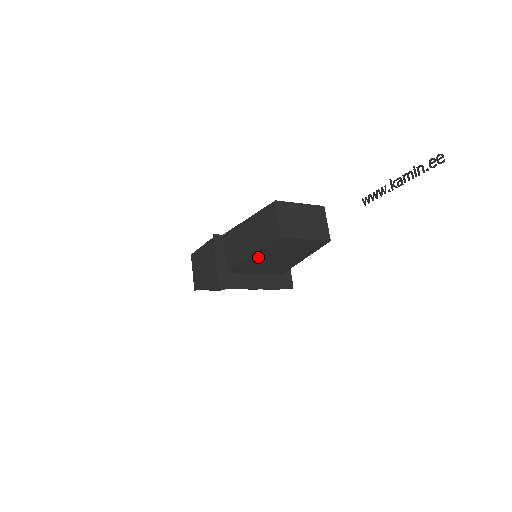
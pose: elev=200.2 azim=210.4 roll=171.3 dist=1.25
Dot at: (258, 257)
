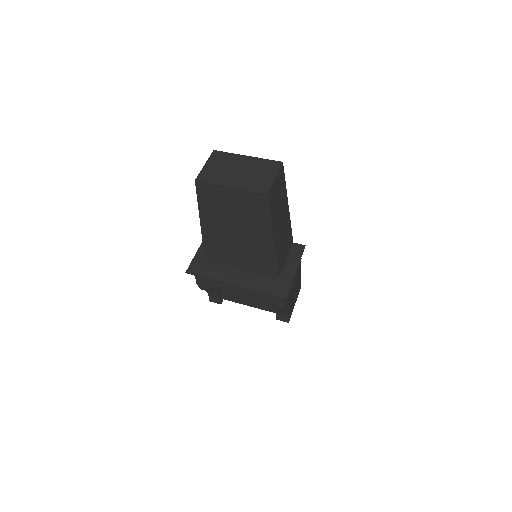
Dot at: (209, 227)
